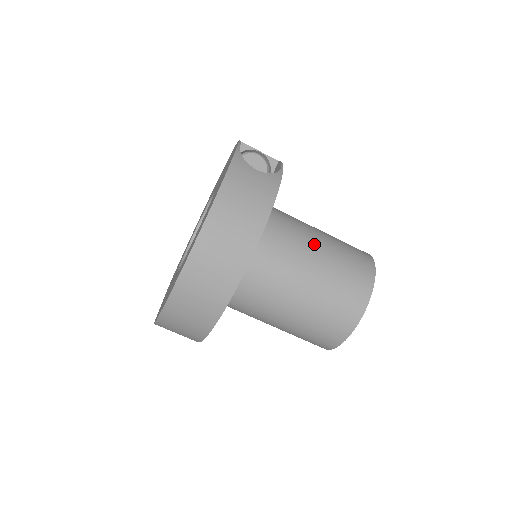
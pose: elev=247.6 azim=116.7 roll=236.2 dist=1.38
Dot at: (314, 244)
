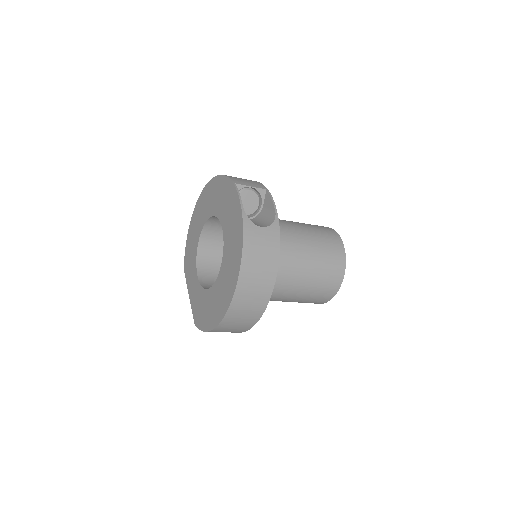
Dot at: (302, 251)
